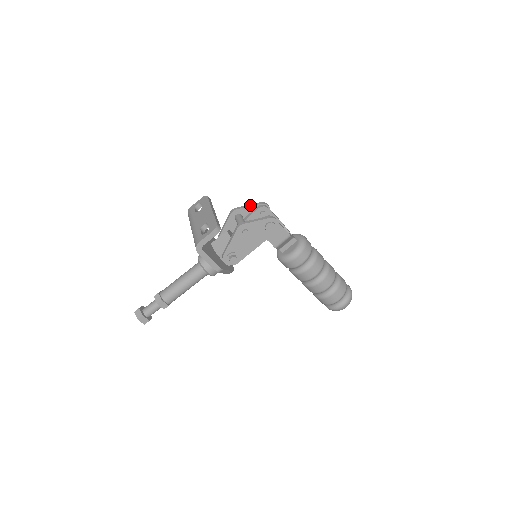
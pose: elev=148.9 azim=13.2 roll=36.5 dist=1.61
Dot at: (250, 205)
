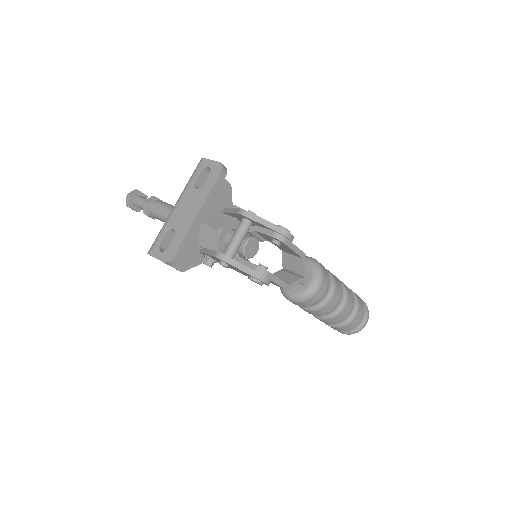
Dot at: (265, 223)
